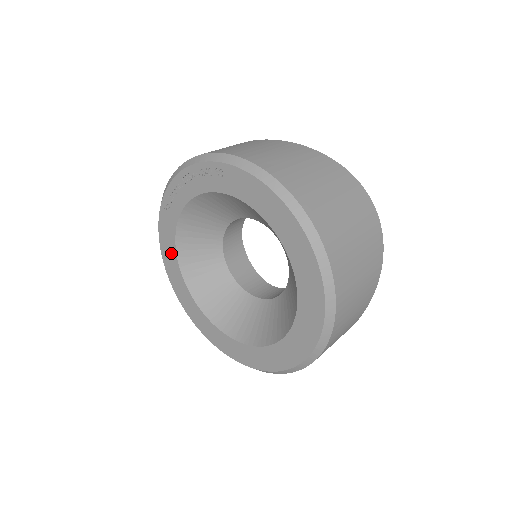
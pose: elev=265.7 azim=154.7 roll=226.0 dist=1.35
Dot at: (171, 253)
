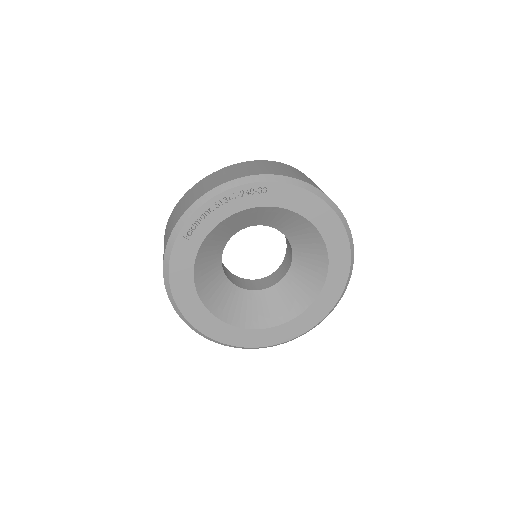
Dot at: (186, 278)
